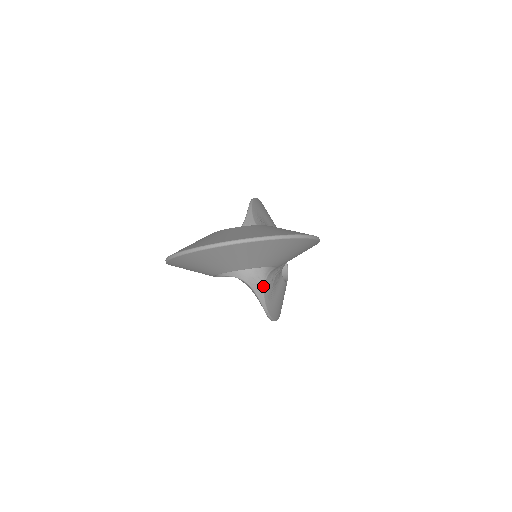
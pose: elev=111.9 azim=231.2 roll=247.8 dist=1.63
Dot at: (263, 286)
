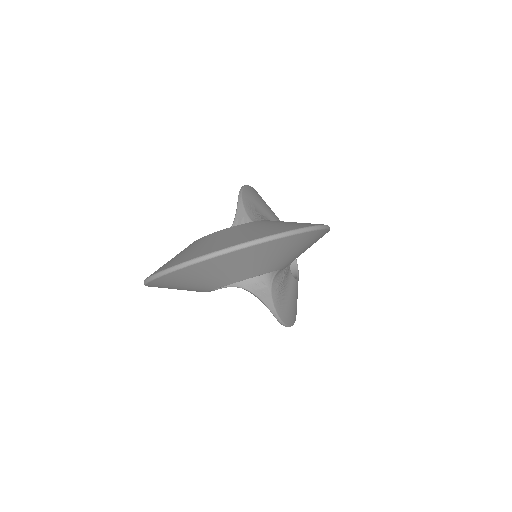
Dot at: (270, 292)
